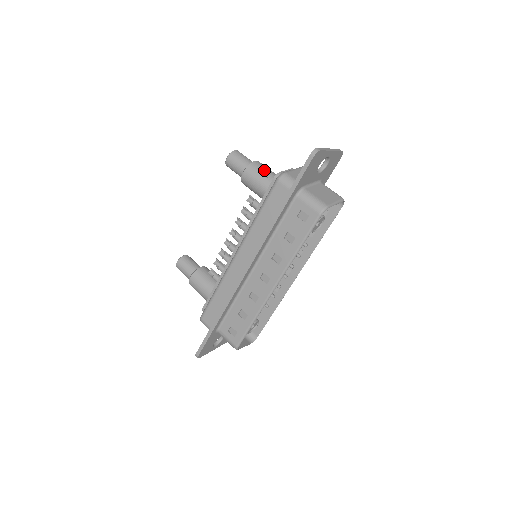
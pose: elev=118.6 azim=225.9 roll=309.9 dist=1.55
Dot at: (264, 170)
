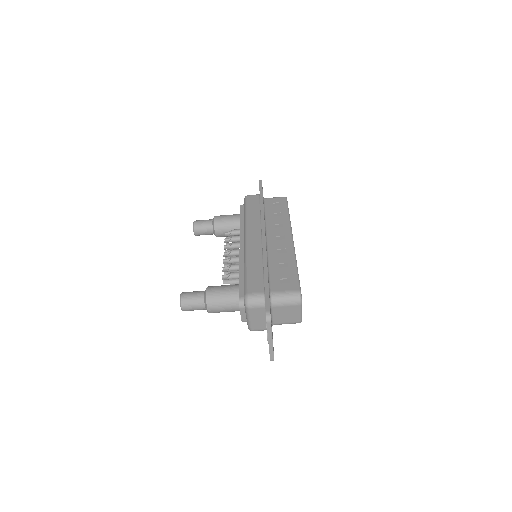
Dot at: occluded
